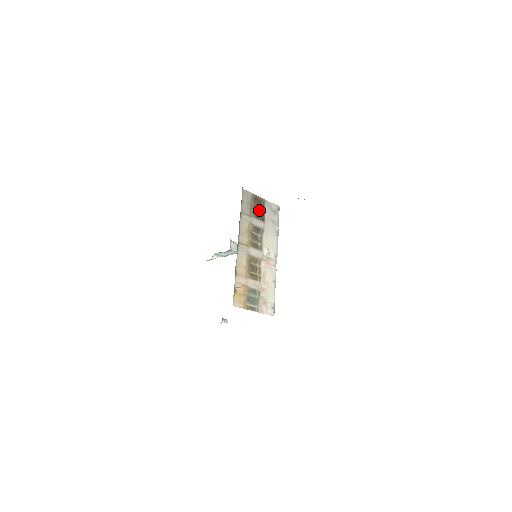
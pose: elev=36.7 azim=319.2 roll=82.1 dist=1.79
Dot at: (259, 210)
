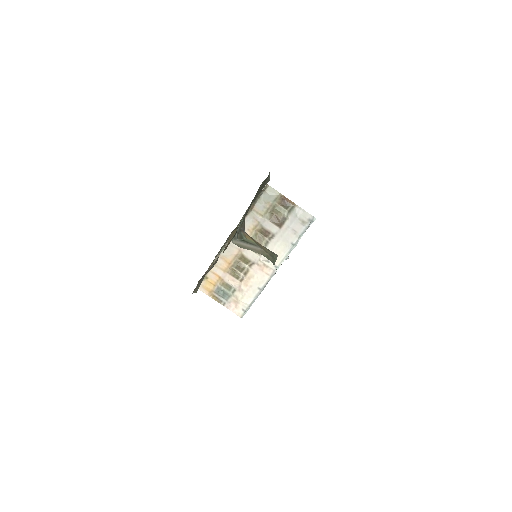
Dot at: (281, 213)
